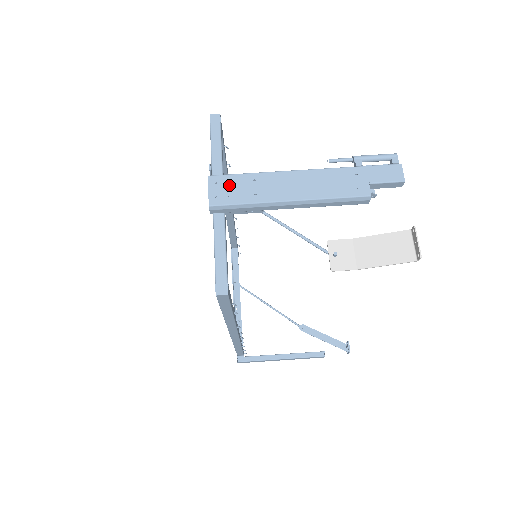
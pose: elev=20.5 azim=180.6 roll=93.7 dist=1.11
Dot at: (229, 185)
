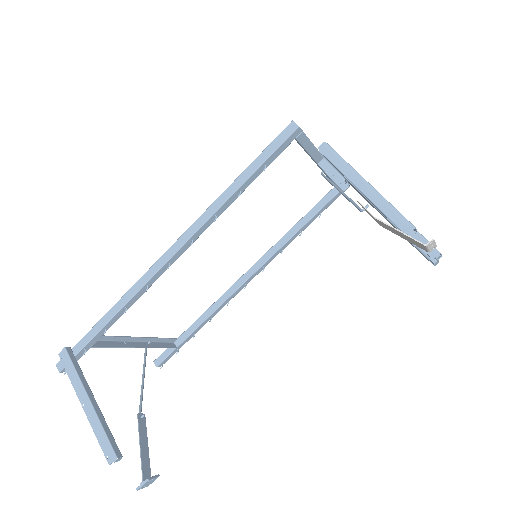
Dot at: occluded
